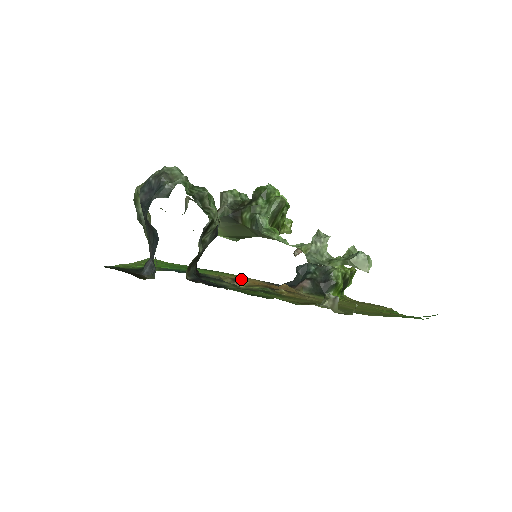
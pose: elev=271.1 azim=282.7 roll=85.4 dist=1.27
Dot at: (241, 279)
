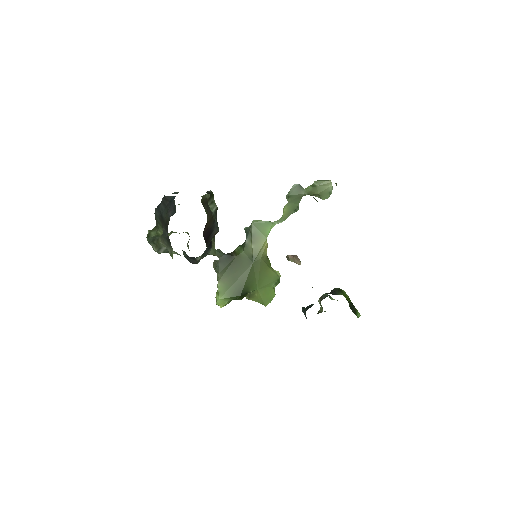
Dot at: occluded
